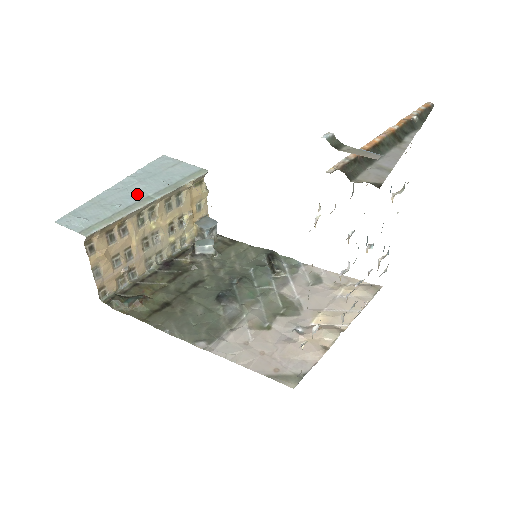
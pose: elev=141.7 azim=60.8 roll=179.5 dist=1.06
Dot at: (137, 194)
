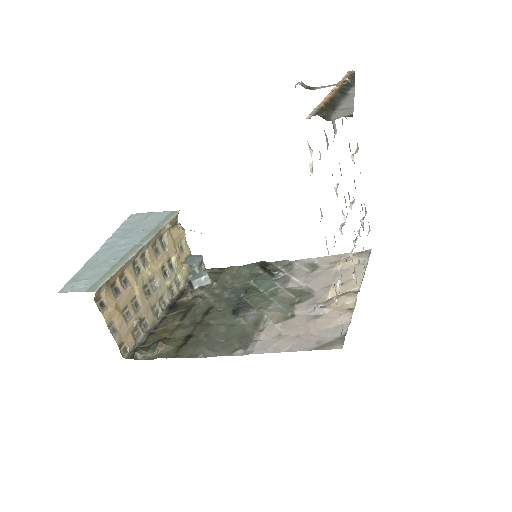
Dot at: (125, 247)
